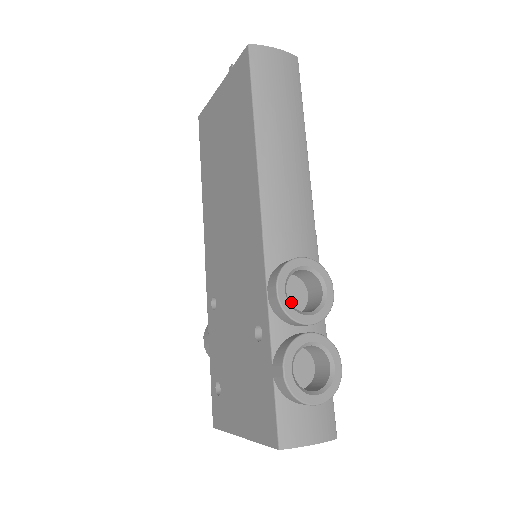
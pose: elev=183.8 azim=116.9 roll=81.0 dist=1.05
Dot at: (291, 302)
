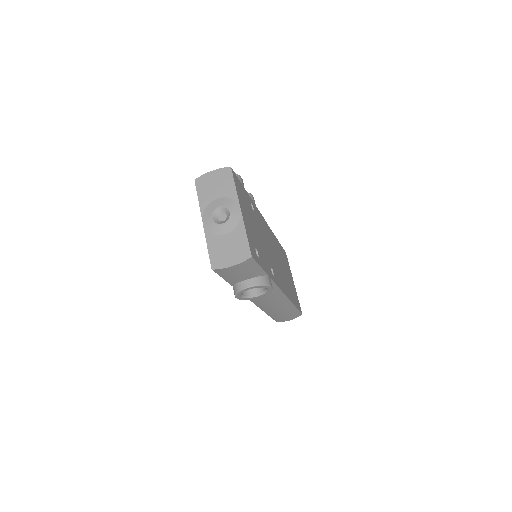
Dot at: occluded
